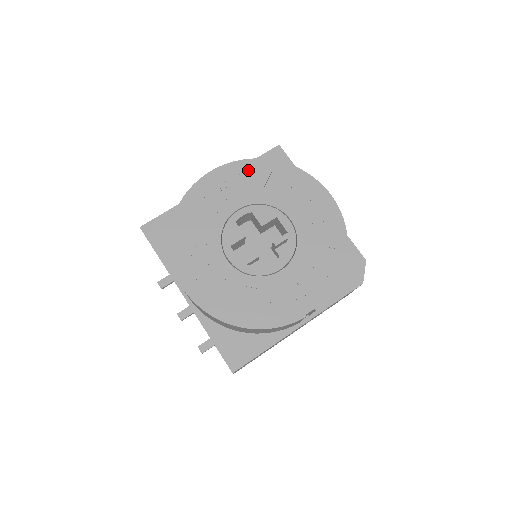
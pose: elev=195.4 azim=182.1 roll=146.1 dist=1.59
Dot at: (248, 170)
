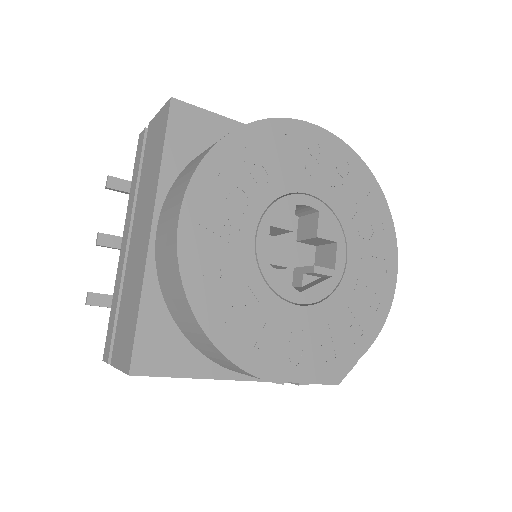
Dot at: (348, 164)
